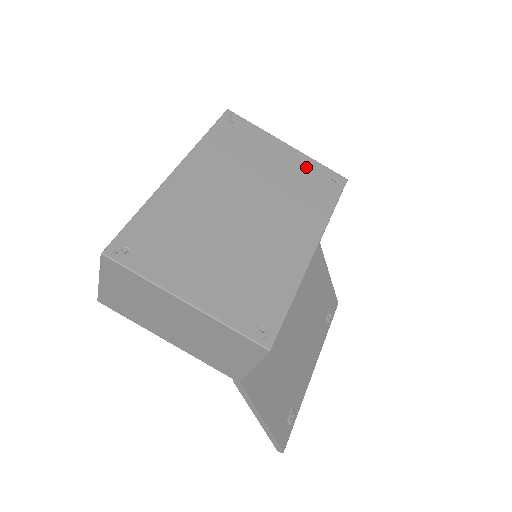
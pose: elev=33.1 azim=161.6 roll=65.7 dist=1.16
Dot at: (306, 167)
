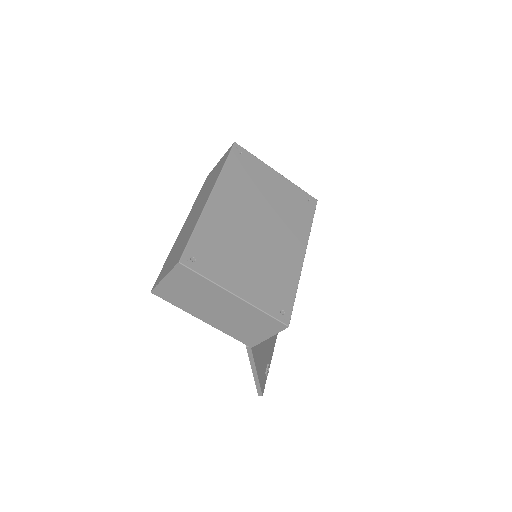
Dot at: (291, 191)
